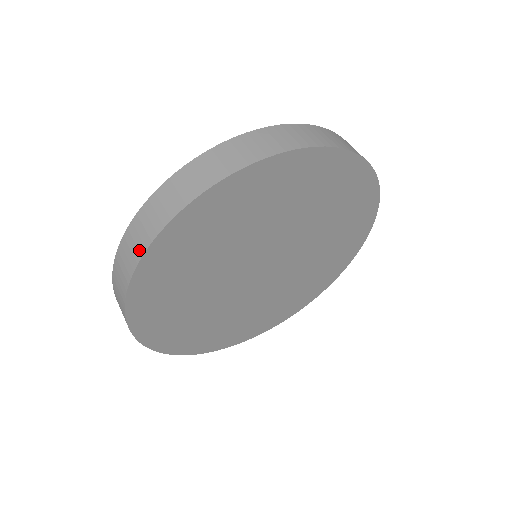
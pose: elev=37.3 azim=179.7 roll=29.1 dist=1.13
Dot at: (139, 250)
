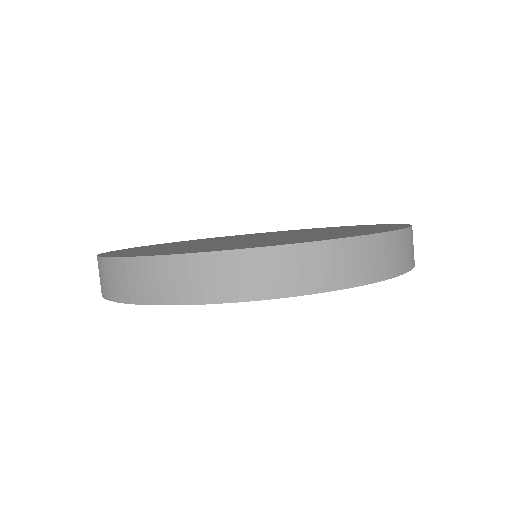
Dot at: (289, 287)
